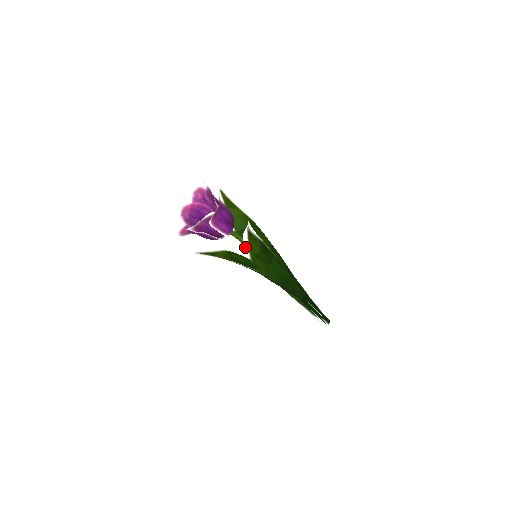
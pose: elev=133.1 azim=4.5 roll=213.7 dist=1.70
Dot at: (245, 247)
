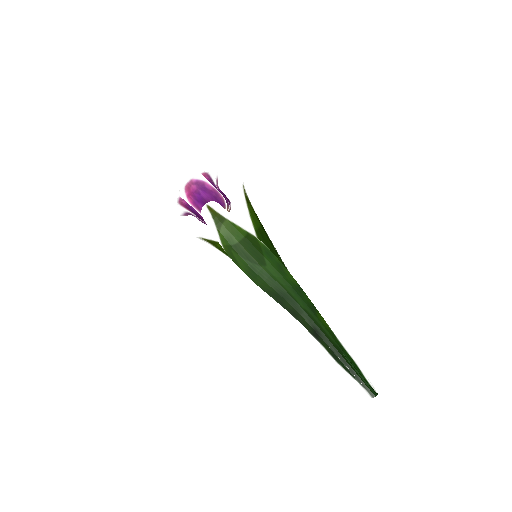
Dot at: (212, 230)
